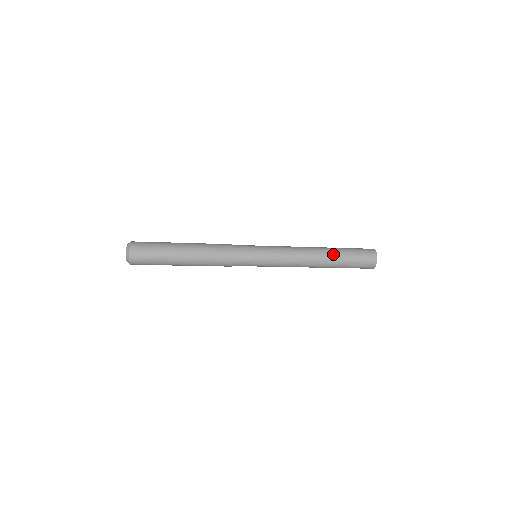
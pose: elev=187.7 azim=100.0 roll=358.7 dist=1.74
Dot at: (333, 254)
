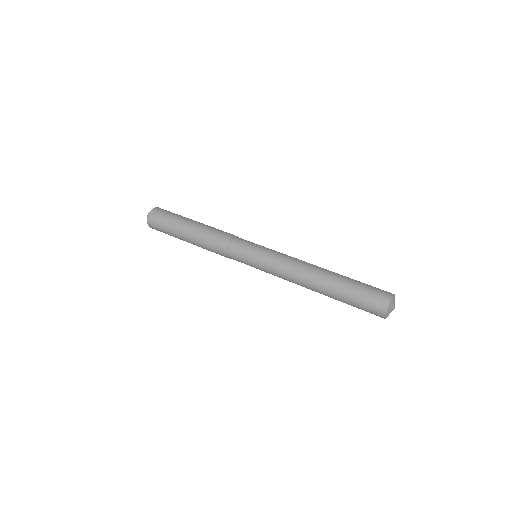
Dot at: (333, 281)
